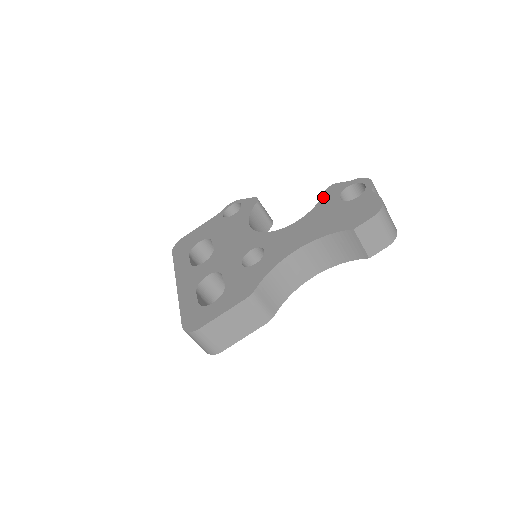
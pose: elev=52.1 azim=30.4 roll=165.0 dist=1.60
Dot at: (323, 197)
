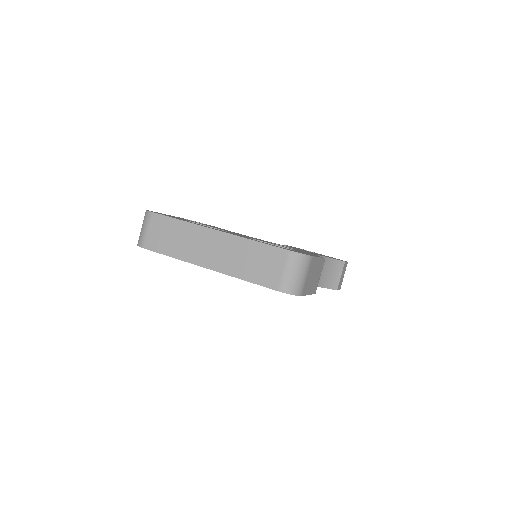
Dot at: (290, 246)
